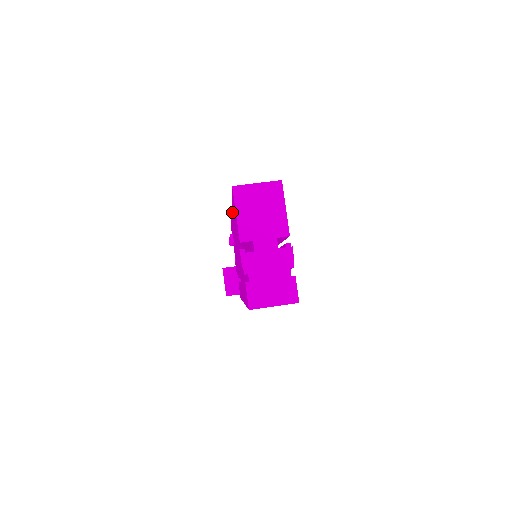
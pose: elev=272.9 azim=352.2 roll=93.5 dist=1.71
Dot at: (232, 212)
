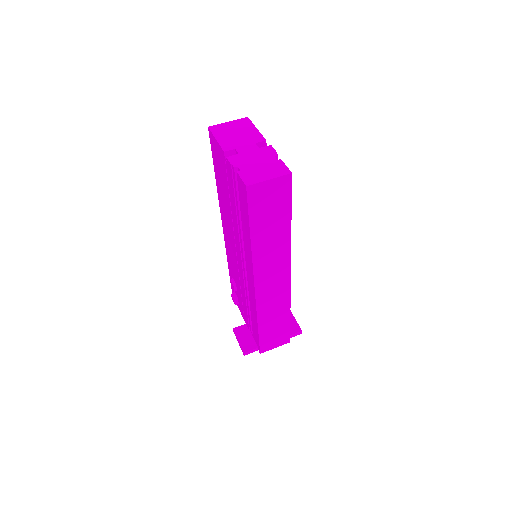
Dot at: (220, 204)
